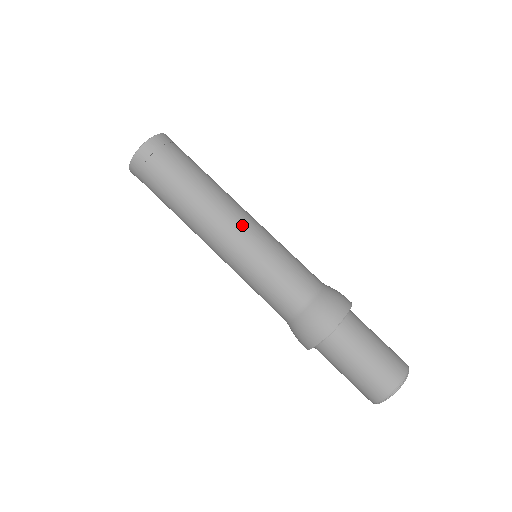
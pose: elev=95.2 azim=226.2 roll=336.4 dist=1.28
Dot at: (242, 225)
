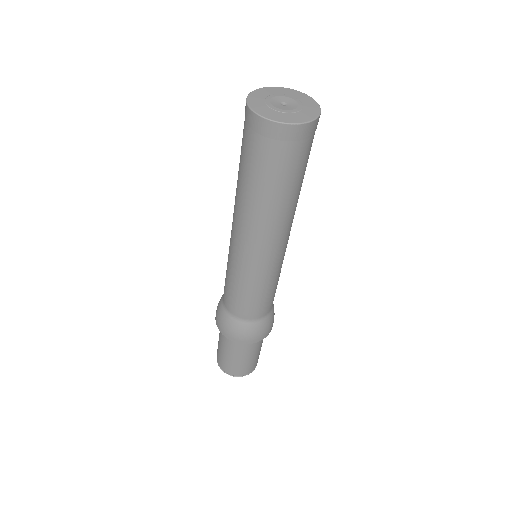
Dot at: (244, 249)
